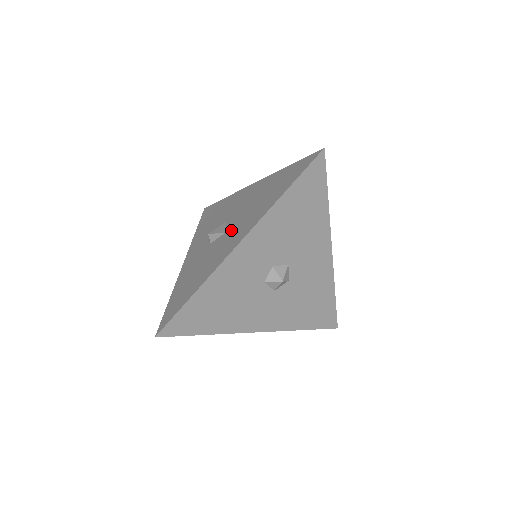
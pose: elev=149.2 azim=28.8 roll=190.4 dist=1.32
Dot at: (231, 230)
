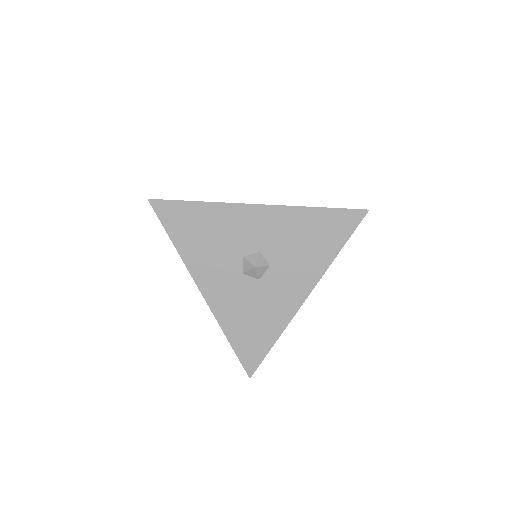
Dot at: occluded
